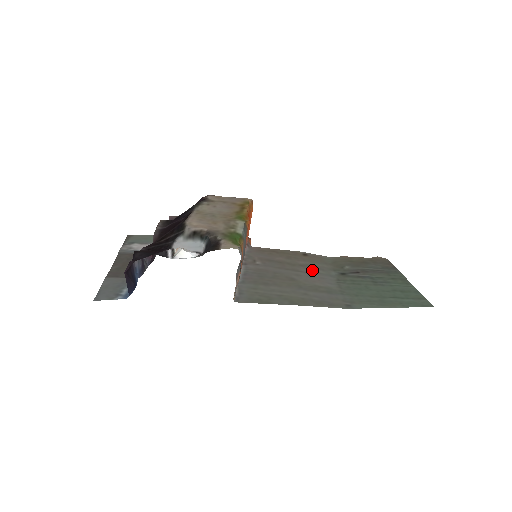
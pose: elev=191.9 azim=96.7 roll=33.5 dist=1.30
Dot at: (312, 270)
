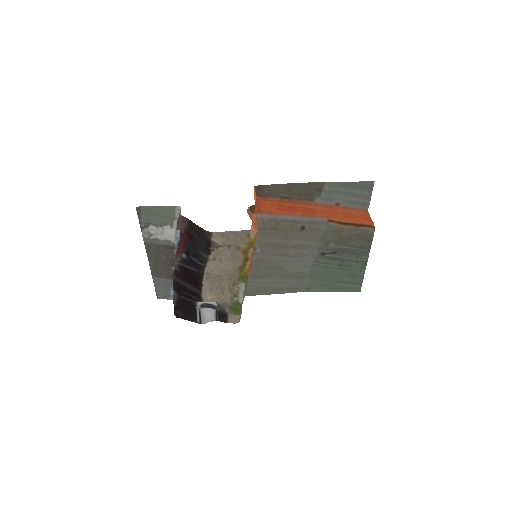
Dot at: (300, 252)
